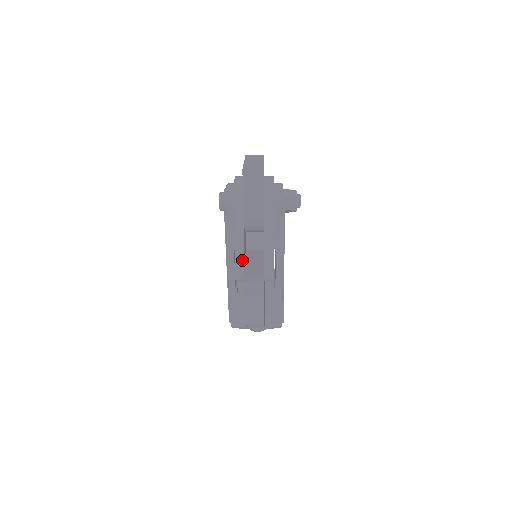
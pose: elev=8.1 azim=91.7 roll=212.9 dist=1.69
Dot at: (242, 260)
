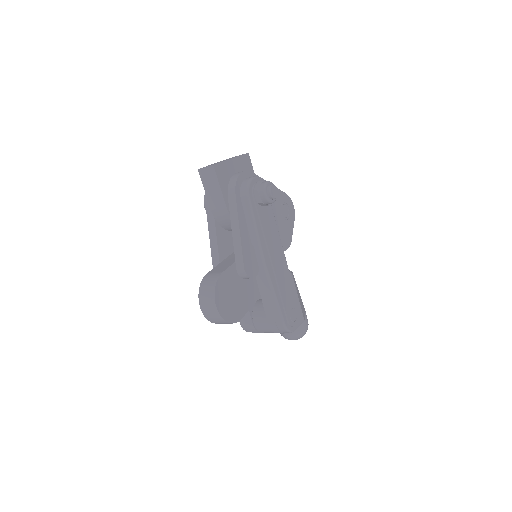
Dot at: (217, 258)
